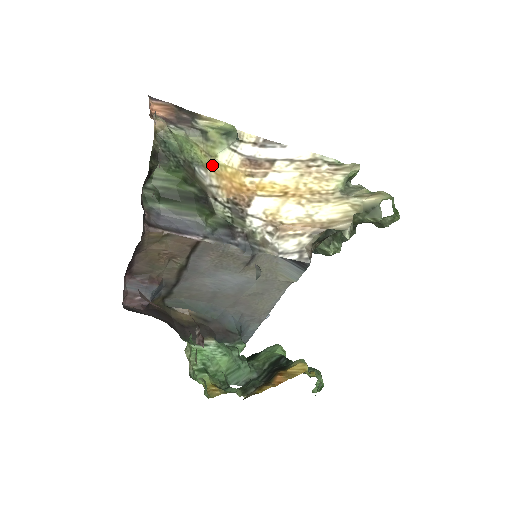
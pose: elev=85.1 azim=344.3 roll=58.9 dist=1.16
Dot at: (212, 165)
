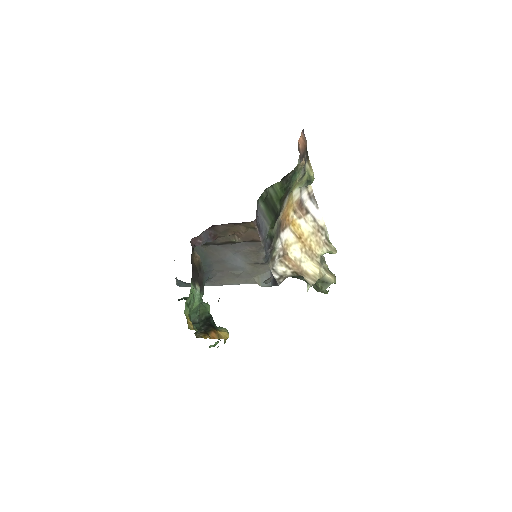
Dot at: occluded
